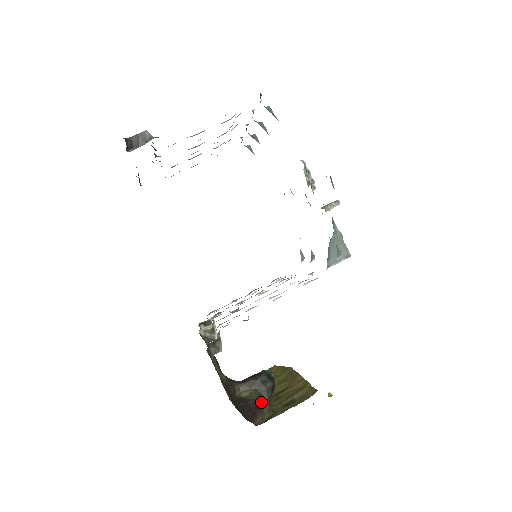
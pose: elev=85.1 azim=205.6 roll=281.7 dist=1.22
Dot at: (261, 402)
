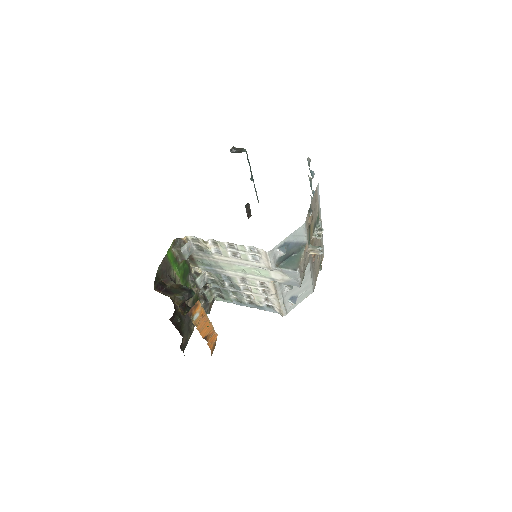
Dot at: (171, 292)
